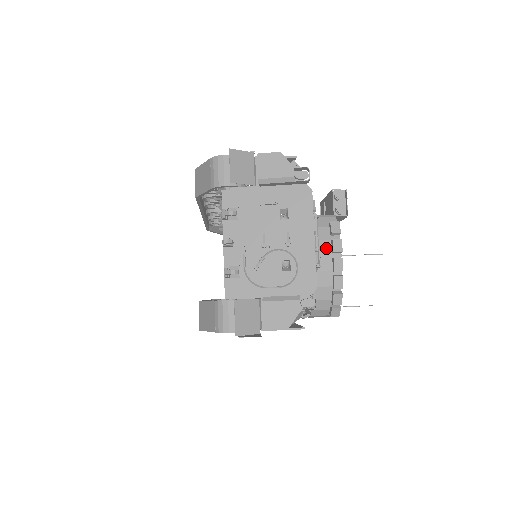
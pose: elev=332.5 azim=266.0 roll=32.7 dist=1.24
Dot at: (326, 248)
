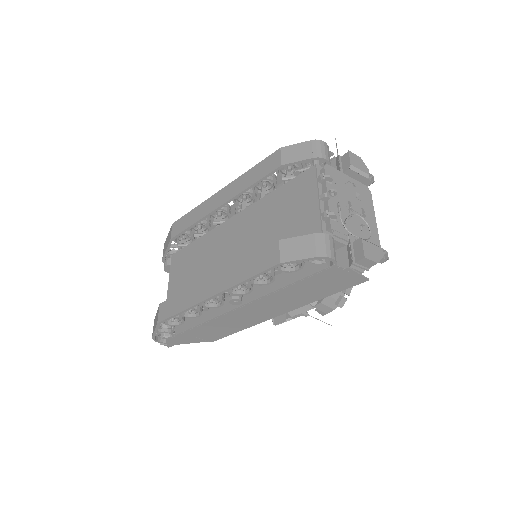
Dot at: occluded
